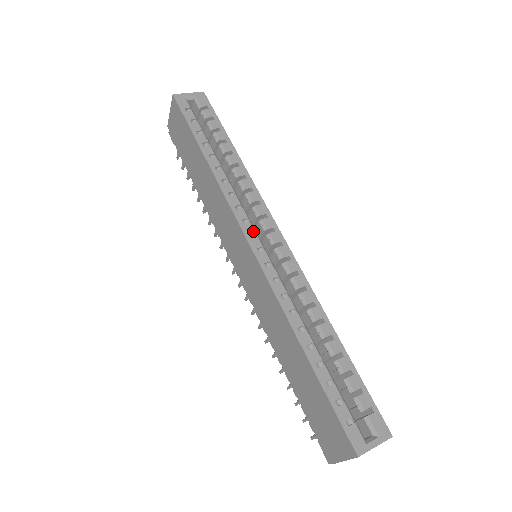
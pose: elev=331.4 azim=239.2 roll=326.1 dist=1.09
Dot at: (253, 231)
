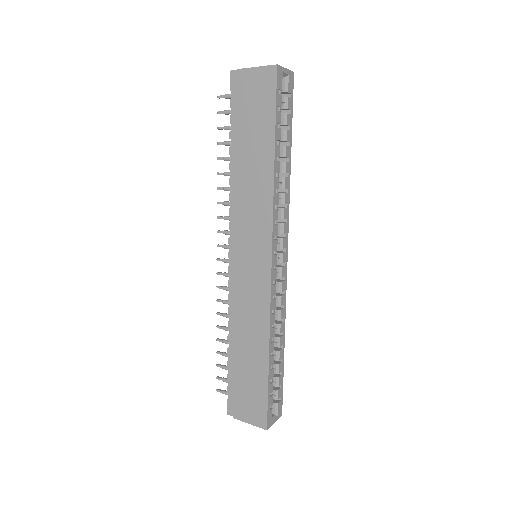
Dot at: occluded
